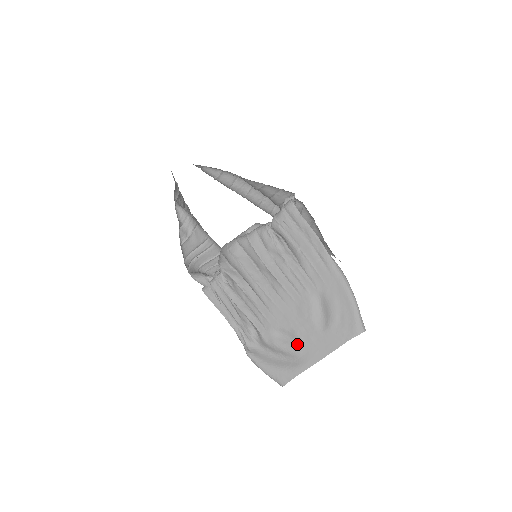
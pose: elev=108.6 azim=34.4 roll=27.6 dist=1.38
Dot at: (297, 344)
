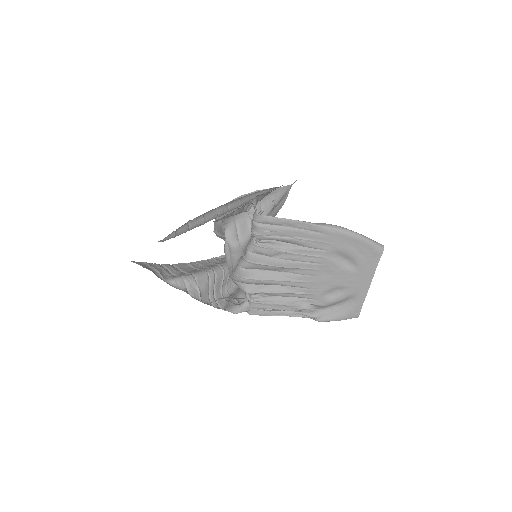
Dot at: (346, 290)
